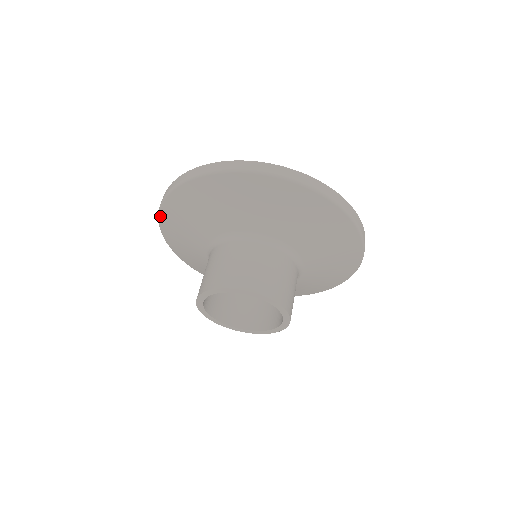
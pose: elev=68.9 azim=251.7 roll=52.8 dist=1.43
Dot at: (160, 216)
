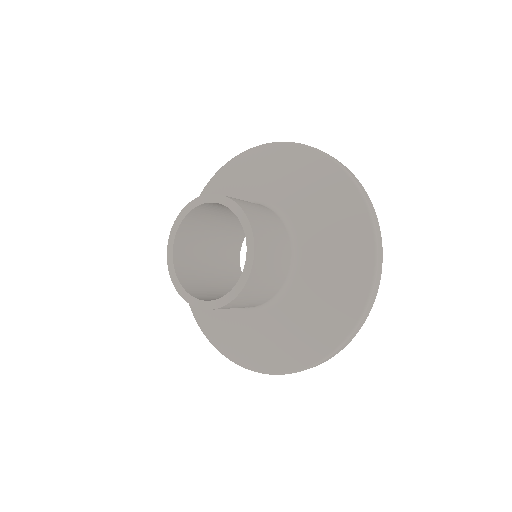
Dot at: occluded
